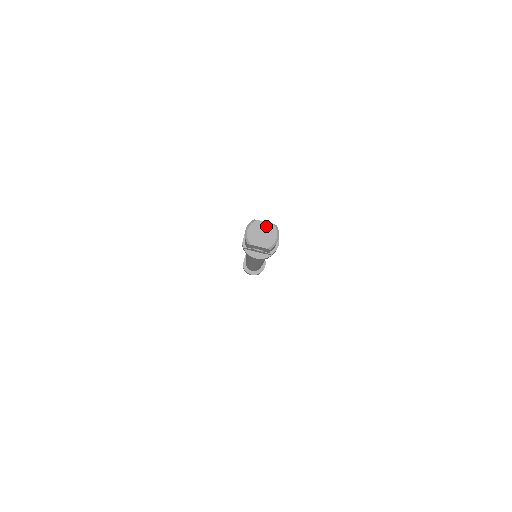
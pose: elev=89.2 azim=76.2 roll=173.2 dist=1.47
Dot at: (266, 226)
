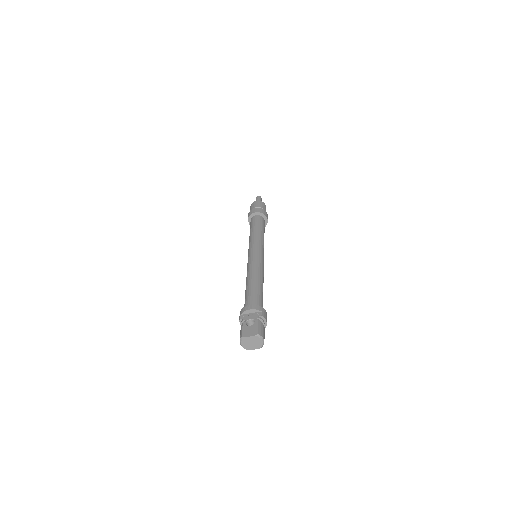
Dot at: (252, 338)
